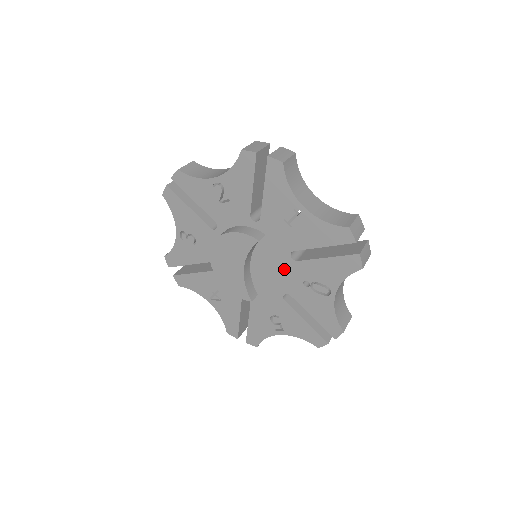
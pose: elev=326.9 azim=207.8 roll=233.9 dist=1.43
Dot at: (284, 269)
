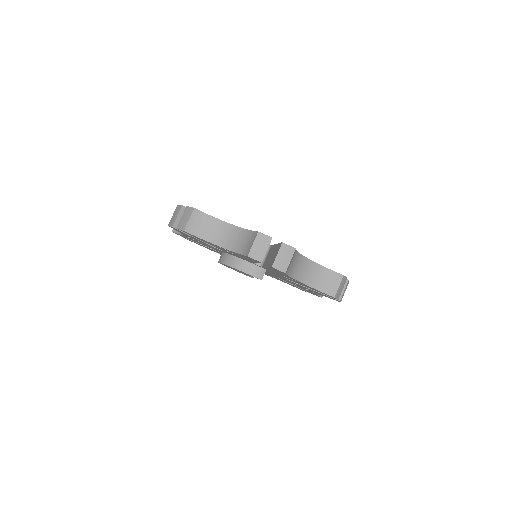
Dot at: (280, 277)
